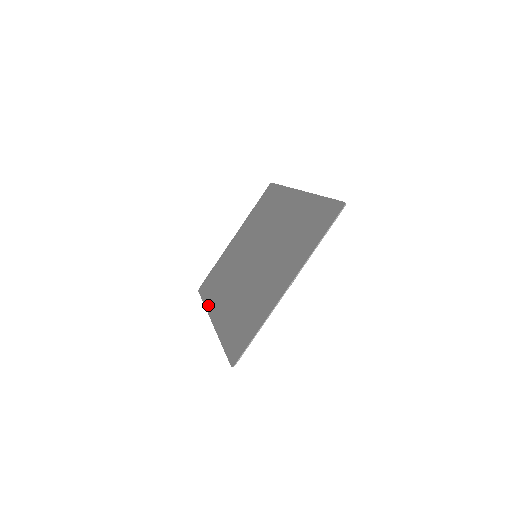
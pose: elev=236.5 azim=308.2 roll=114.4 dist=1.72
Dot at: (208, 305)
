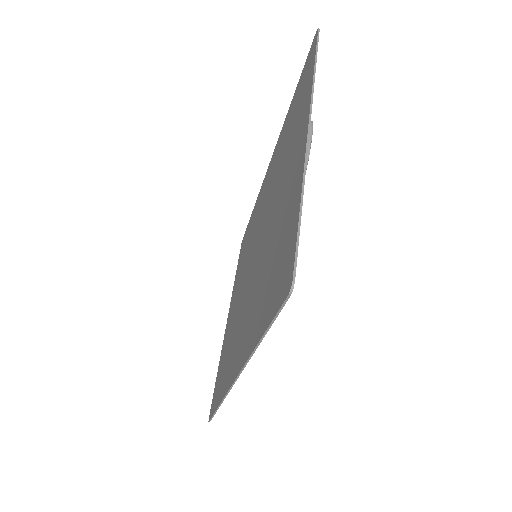
Dot at: occluded
